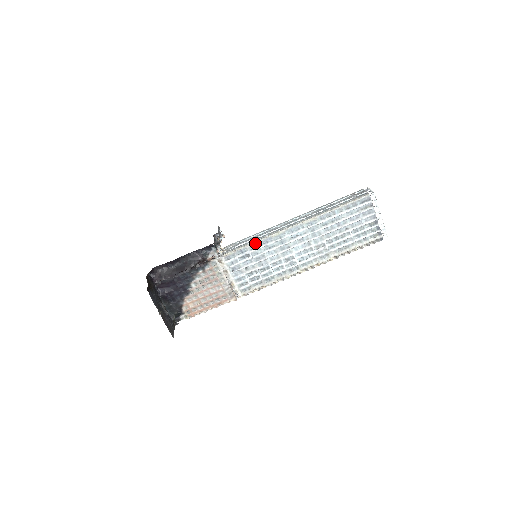
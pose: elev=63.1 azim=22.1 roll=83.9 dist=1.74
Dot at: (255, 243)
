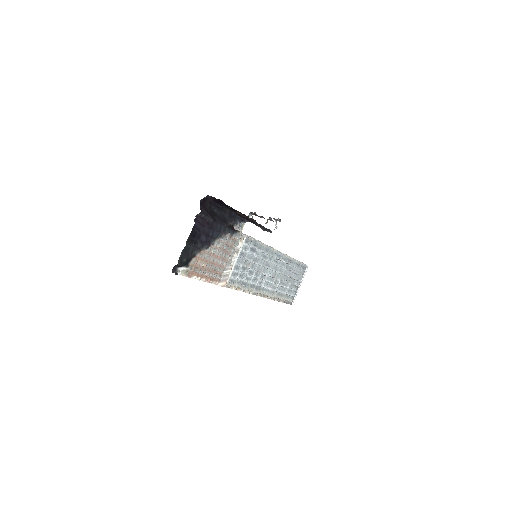
Dot at: (263, 244)
